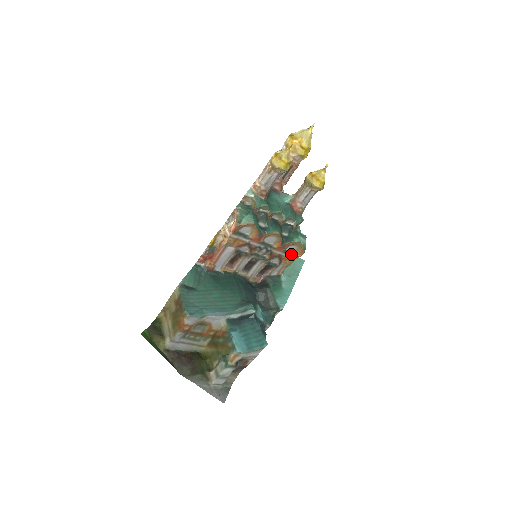
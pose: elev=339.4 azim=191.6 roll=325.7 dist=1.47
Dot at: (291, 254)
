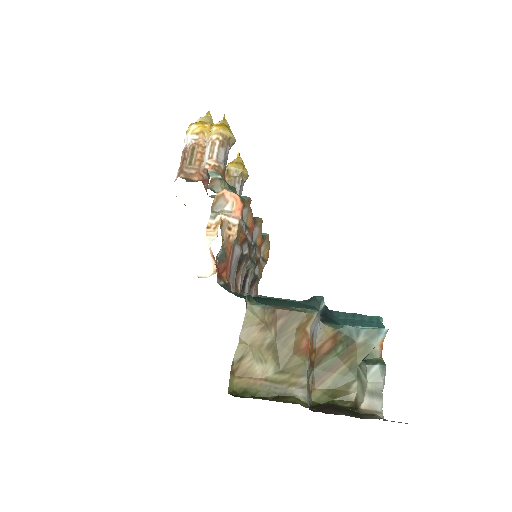
Dot at: (262, 258)
